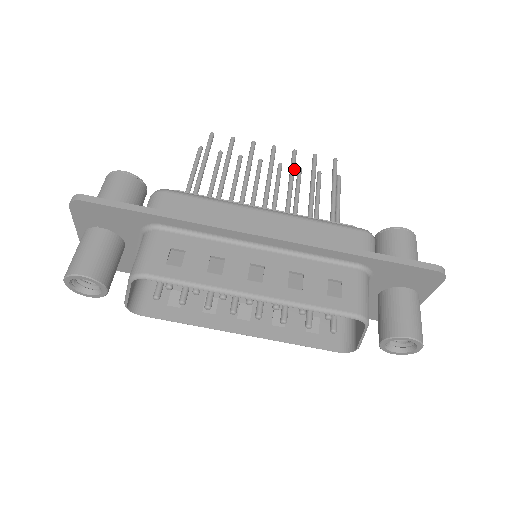
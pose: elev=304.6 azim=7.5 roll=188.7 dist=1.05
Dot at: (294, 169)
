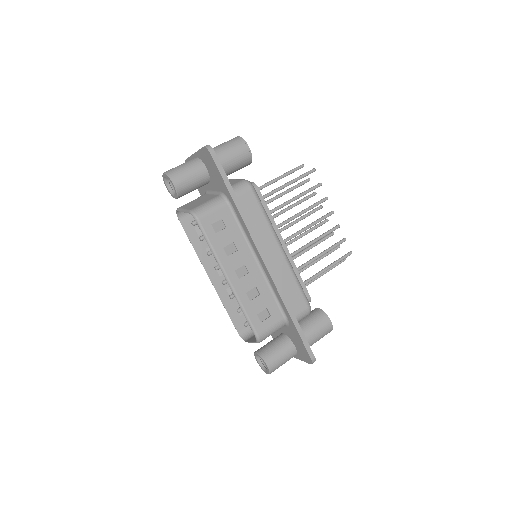
Dot at: (326, 235)
